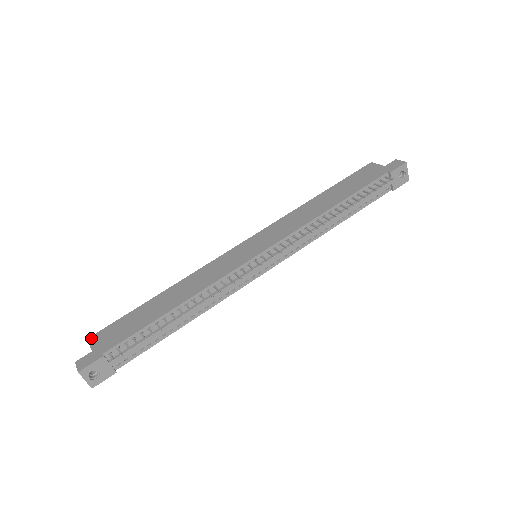
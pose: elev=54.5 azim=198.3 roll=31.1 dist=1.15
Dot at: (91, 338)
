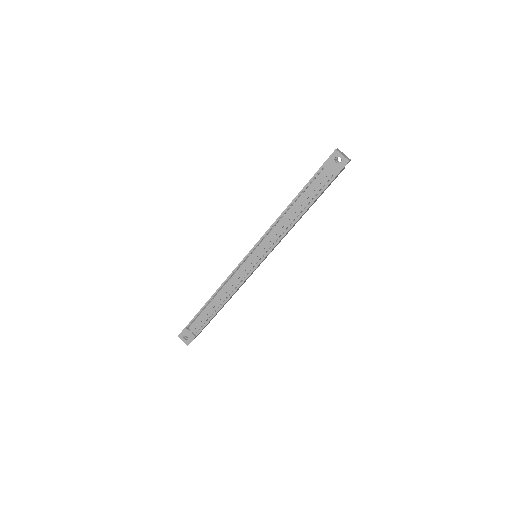
Dot at: occluded
